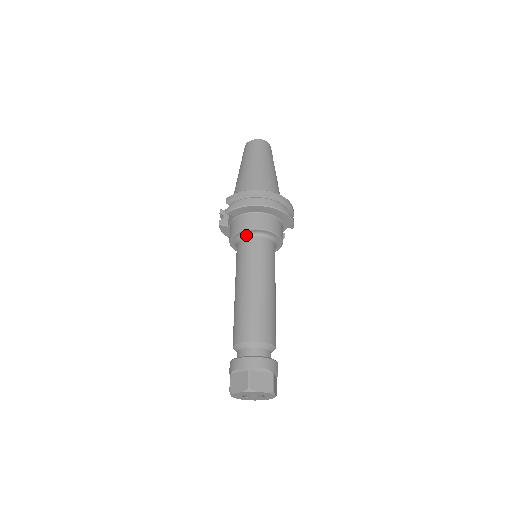
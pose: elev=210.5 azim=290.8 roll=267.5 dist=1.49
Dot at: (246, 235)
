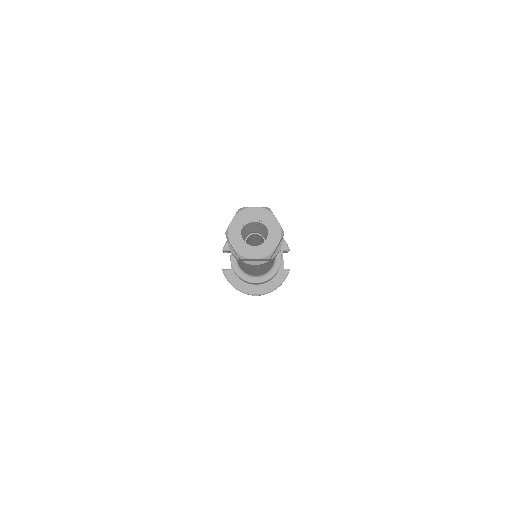
Dot at: occluded
